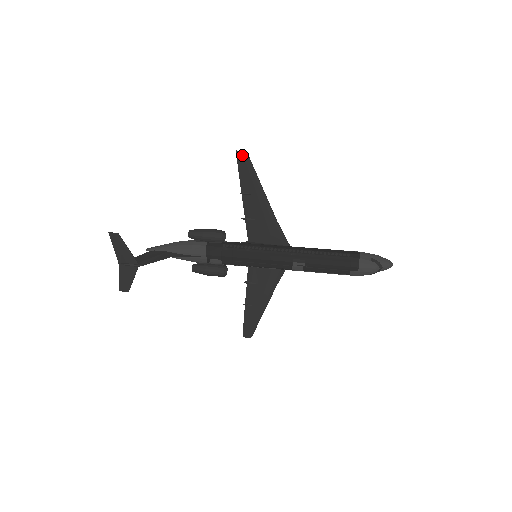
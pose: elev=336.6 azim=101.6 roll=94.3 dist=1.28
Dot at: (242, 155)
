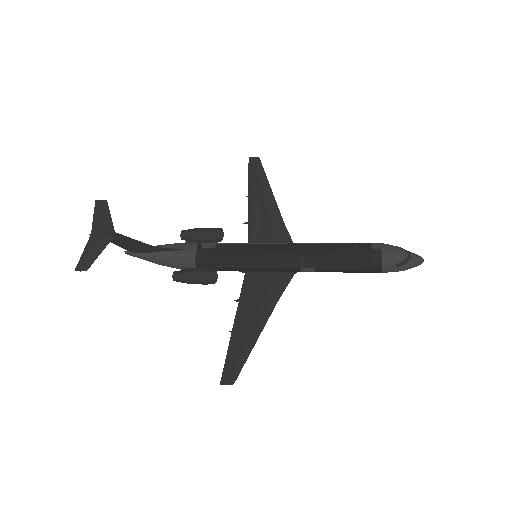
Dot at: (254, 160)
